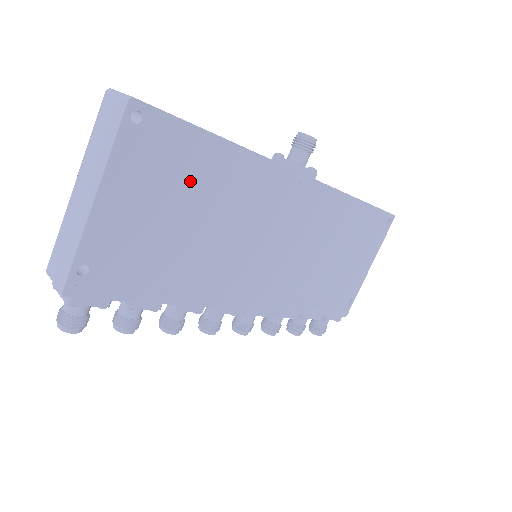
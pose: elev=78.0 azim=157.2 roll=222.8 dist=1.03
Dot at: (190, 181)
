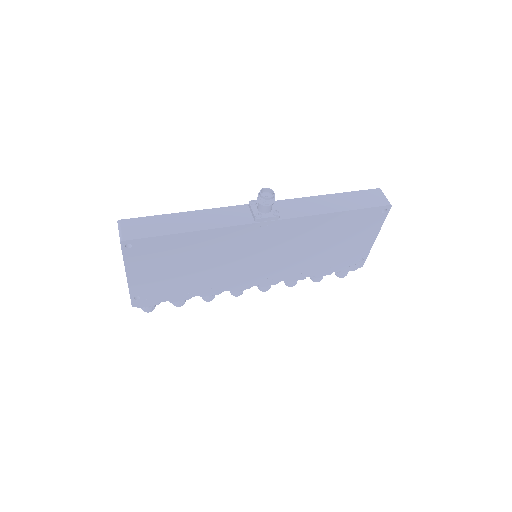
Dot at: (176, 254)
